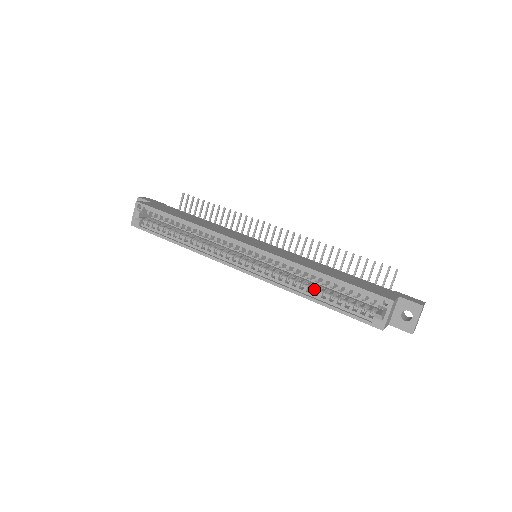
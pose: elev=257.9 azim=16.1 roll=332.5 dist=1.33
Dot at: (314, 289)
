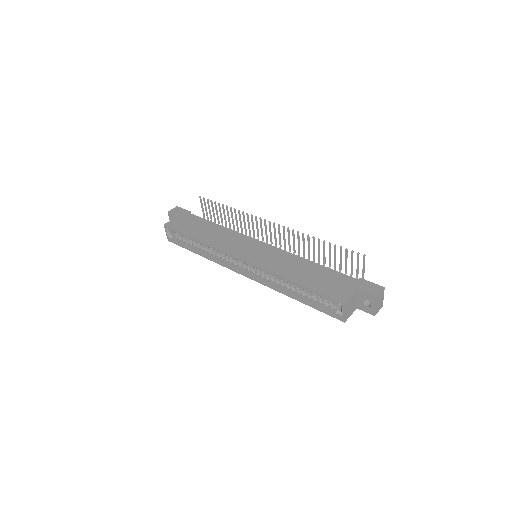
Dot at: (294, 290)
